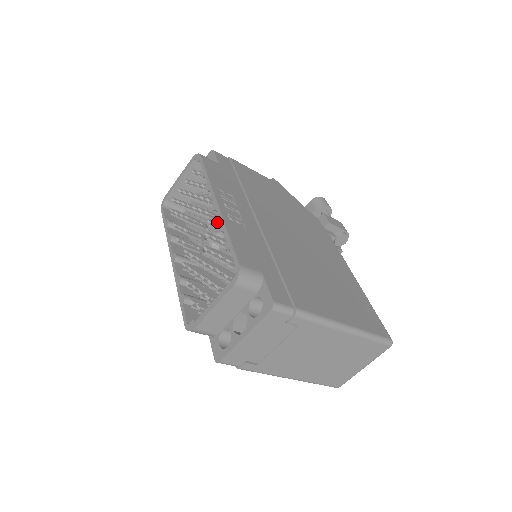
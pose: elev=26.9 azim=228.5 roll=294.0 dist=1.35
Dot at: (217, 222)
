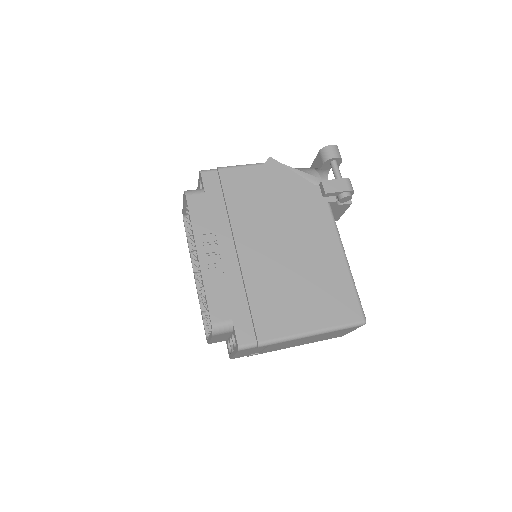
Dot at: occluded
